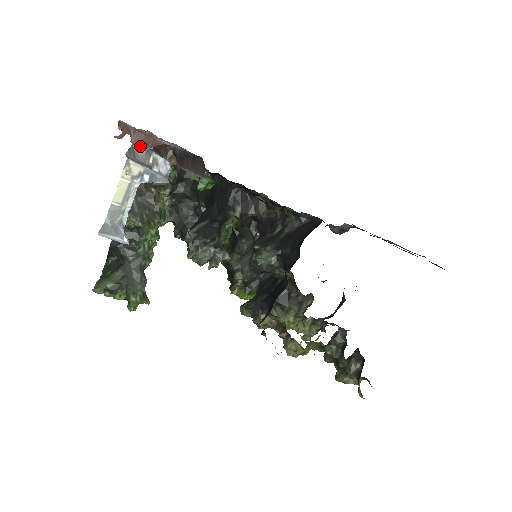
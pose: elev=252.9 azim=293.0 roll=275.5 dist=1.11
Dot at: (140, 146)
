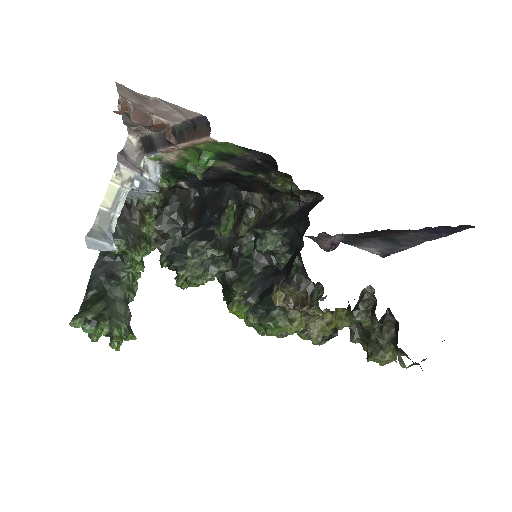
Dot at: (139, 123)
